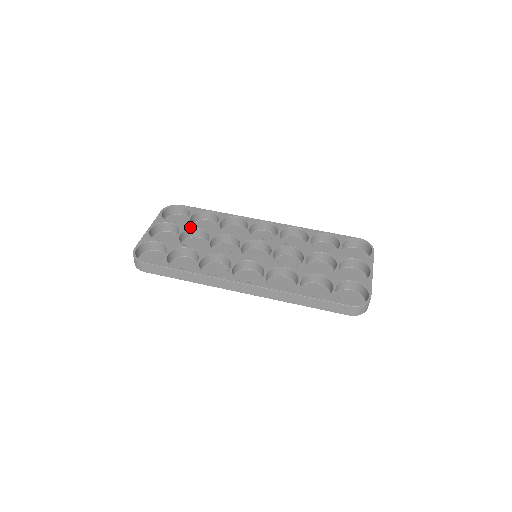
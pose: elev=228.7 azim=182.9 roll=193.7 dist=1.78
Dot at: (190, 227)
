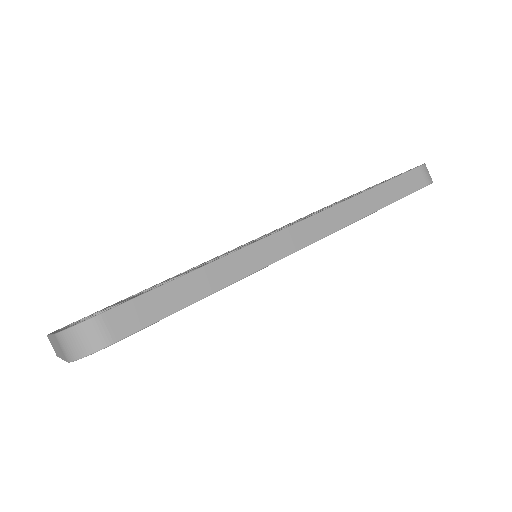
Dot at: (125, 299)
